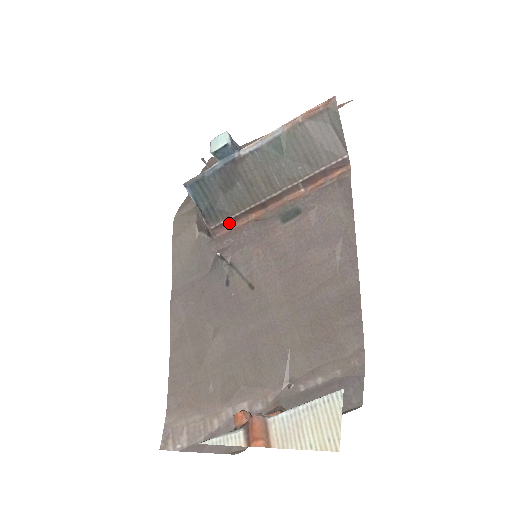
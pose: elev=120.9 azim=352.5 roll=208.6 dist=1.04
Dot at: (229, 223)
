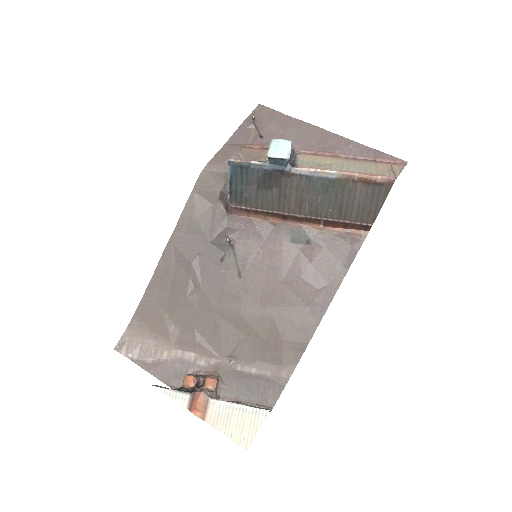
Dot at: (248, 212)
